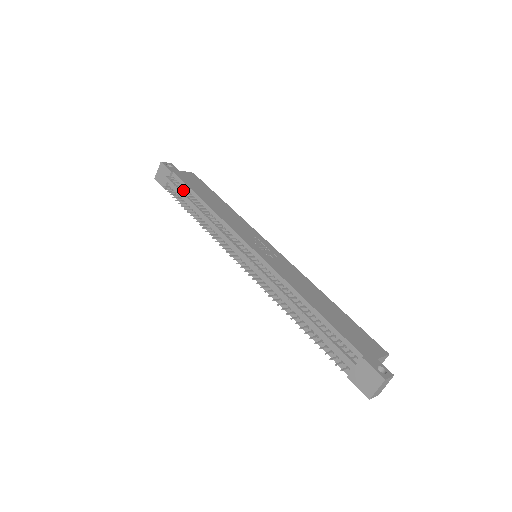
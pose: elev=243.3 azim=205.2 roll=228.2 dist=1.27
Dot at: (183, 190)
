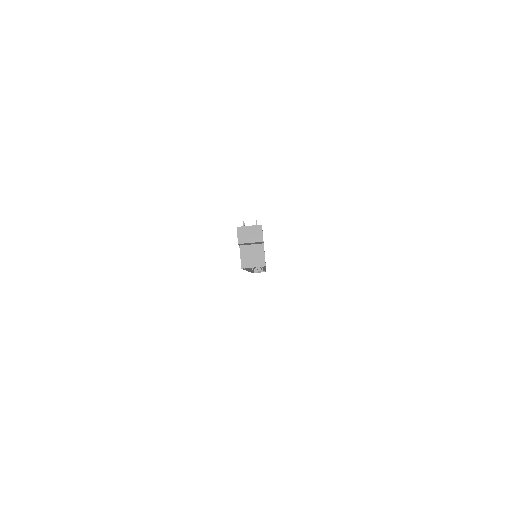
Dot at: occluded
